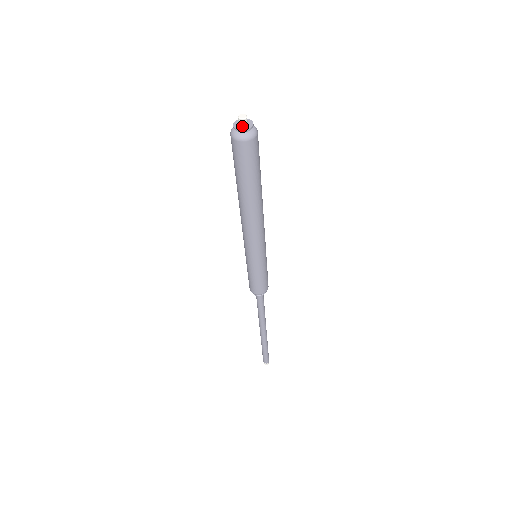
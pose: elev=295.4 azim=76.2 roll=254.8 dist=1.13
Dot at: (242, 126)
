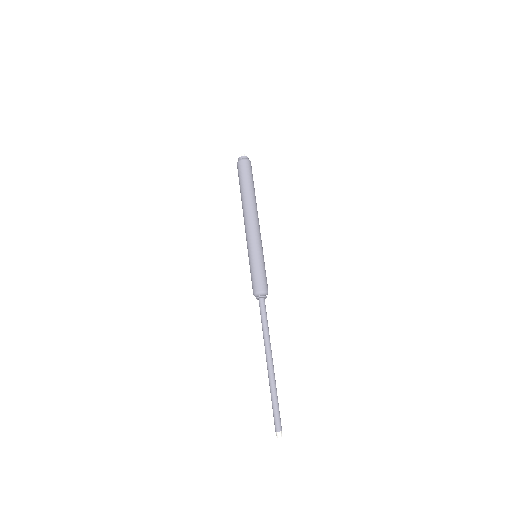
Dot at: (243, 157)
